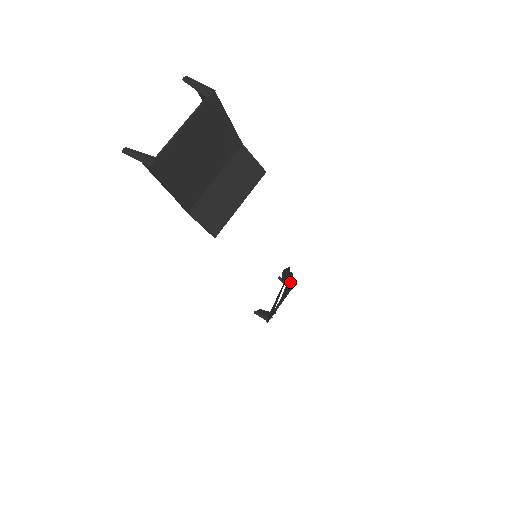
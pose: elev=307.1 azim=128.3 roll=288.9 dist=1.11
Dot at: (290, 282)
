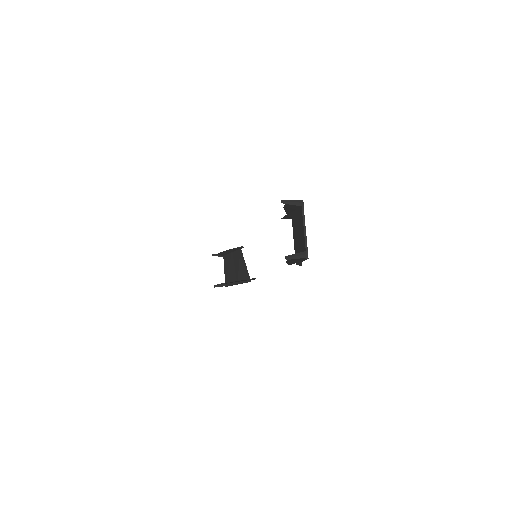
Dot at: occluded
